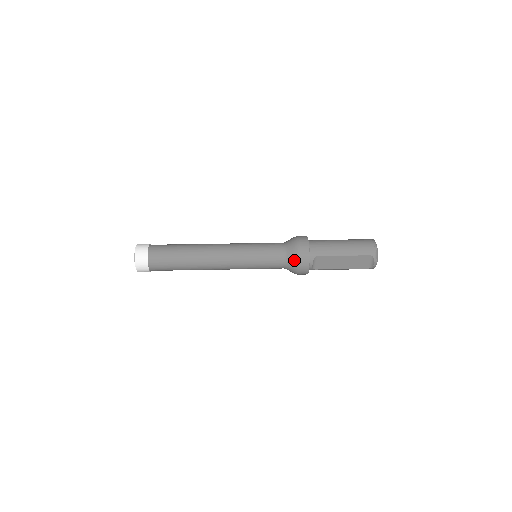
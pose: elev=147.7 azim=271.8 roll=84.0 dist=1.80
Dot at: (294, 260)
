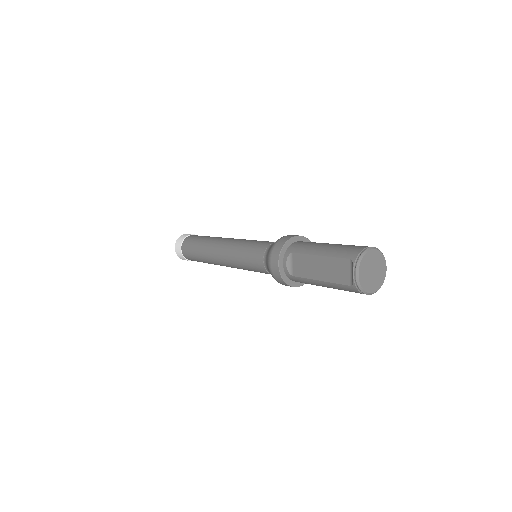
Dot at: (269, 253)
